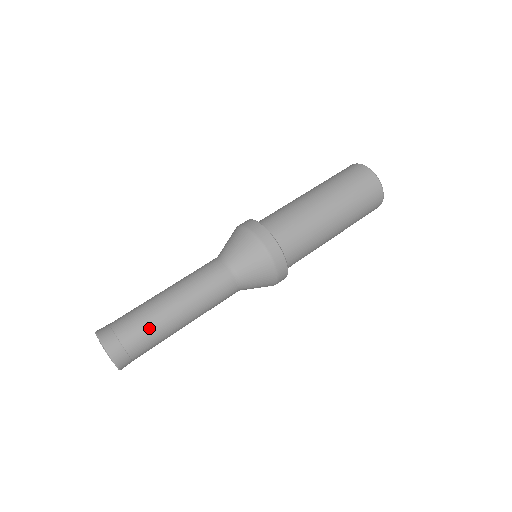
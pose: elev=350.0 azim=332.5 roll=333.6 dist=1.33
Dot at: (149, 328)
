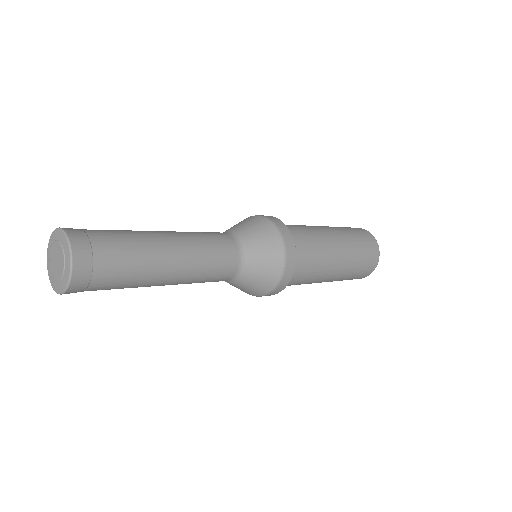
Dot at: (133, 252)
